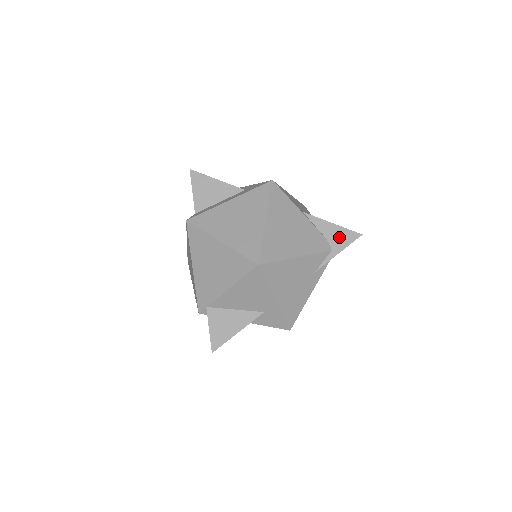
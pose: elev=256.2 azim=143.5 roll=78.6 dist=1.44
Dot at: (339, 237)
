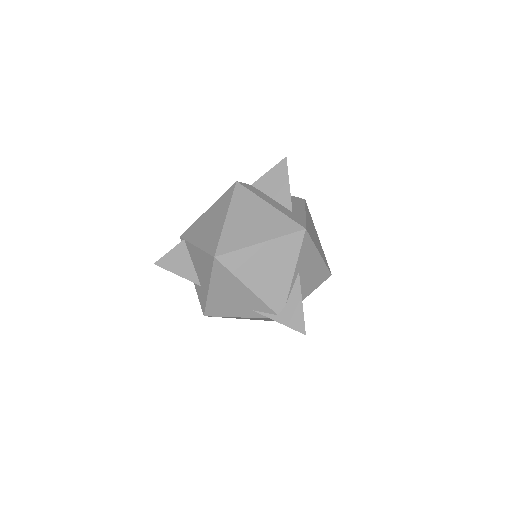
Dot at: (293, 315)
